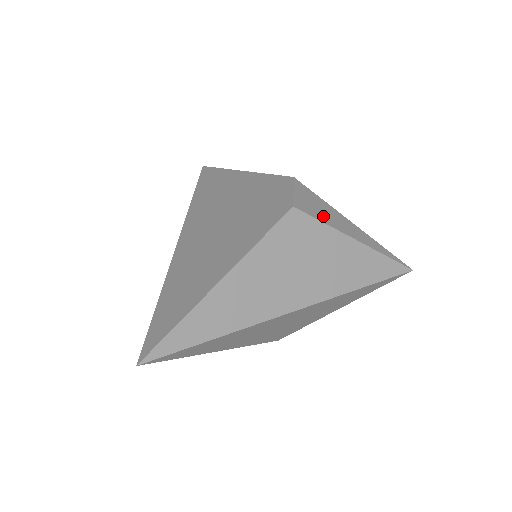
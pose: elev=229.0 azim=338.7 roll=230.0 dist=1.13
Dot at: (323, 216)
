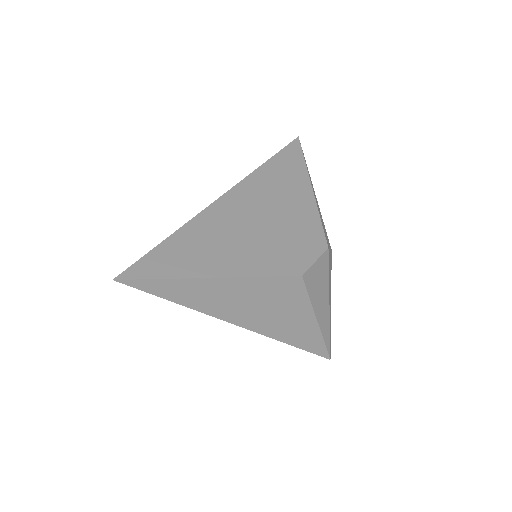
Dot at: (315, 292)
